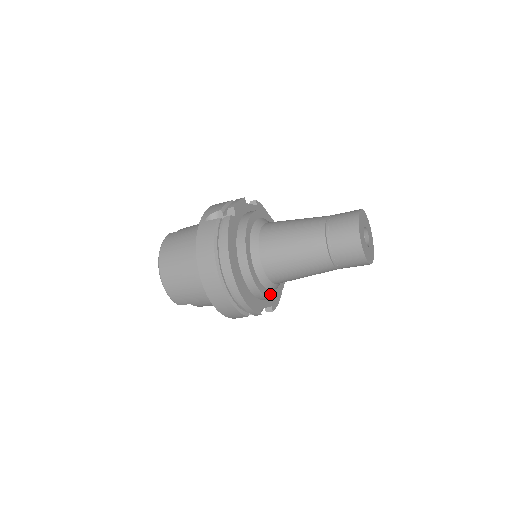
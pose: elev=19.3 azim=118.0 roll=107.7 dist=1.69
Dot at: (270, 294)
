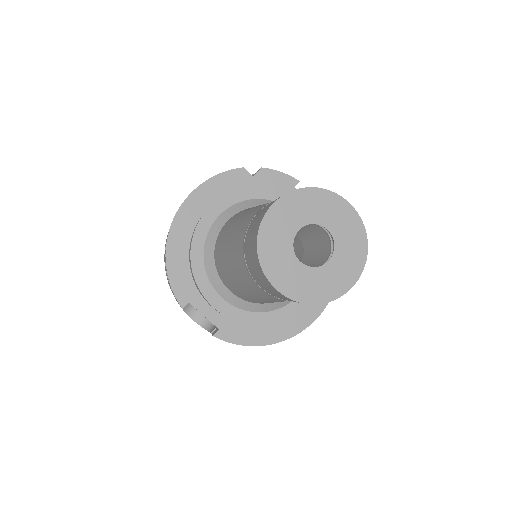
Dot at: (212, 294)
